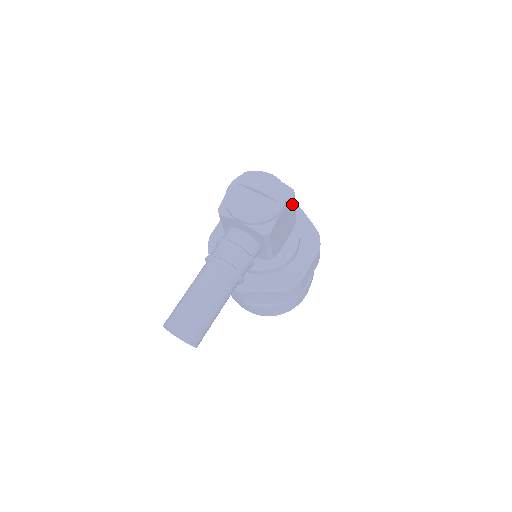
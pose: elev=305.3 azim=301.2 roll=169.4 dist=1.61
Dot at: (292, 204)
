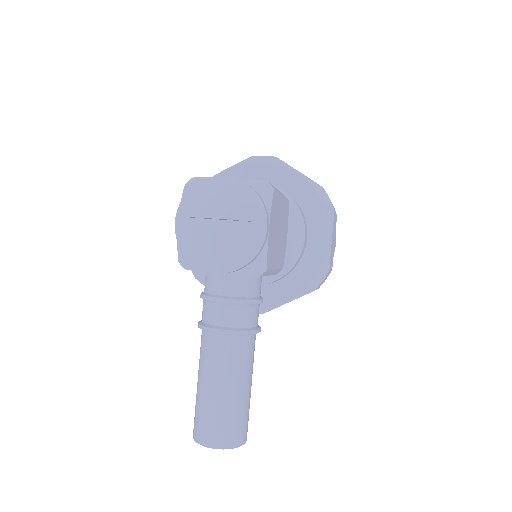
Dot at: (275, 201)
